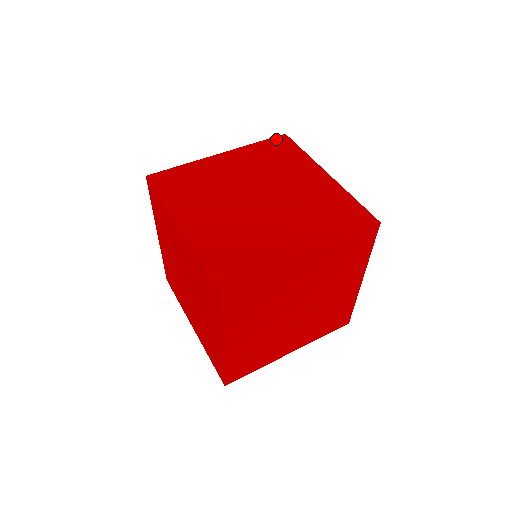
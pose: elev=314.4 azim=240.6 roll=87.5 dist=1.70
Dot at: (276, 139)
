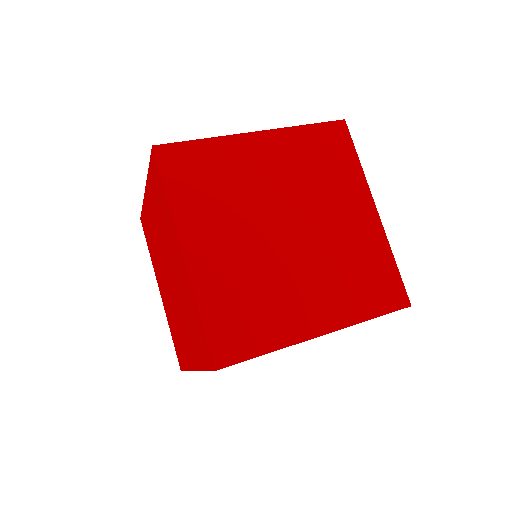
Dot at: occluded
